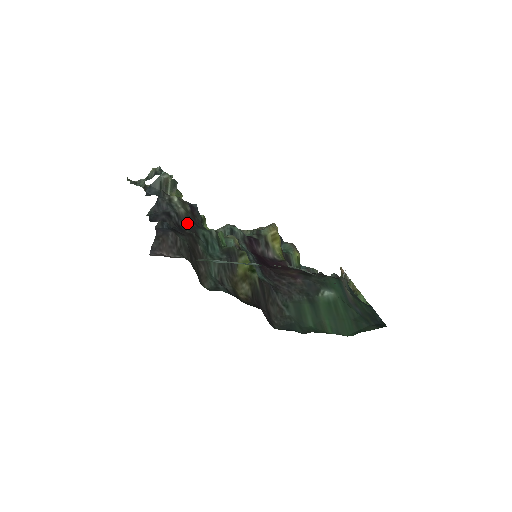
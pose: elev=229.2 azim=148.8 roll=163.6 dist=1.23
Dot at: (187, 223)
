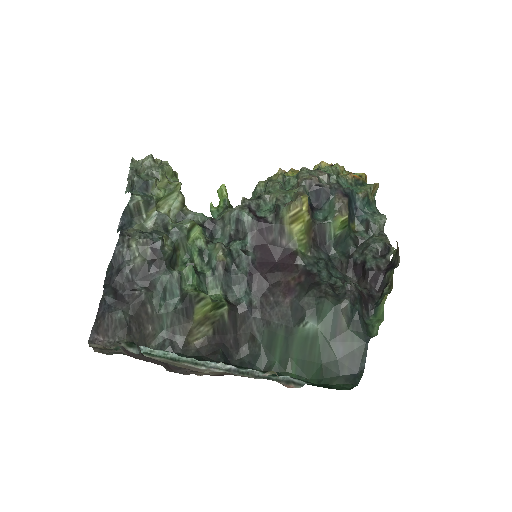
Dot at: (144, 273)
